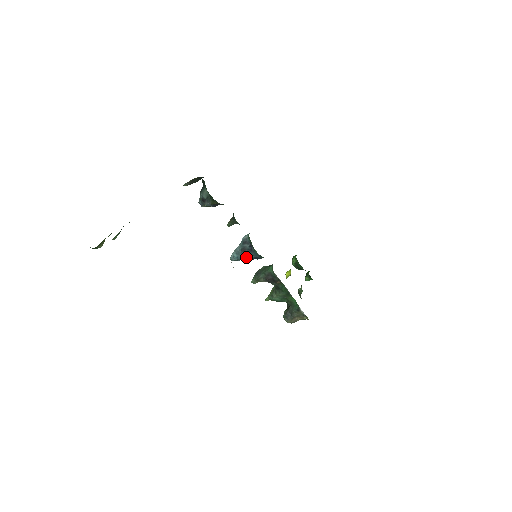
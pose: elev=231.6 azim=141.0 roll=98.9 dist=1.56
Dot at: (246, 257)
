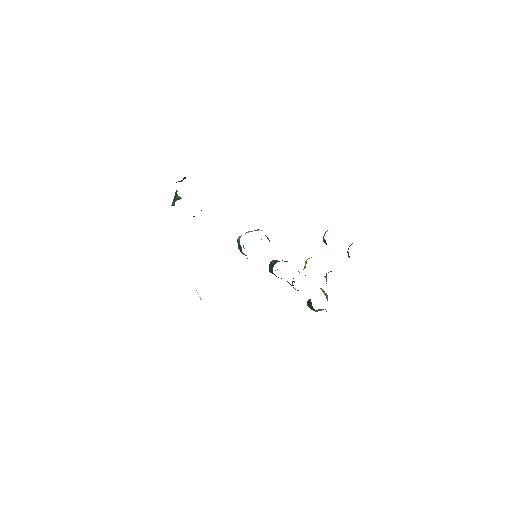
Dot at: occluded
